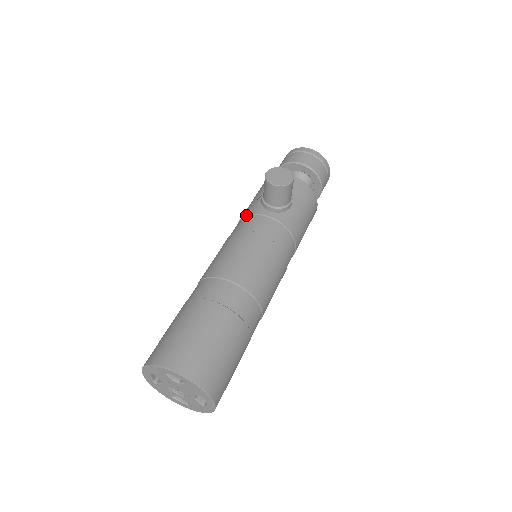
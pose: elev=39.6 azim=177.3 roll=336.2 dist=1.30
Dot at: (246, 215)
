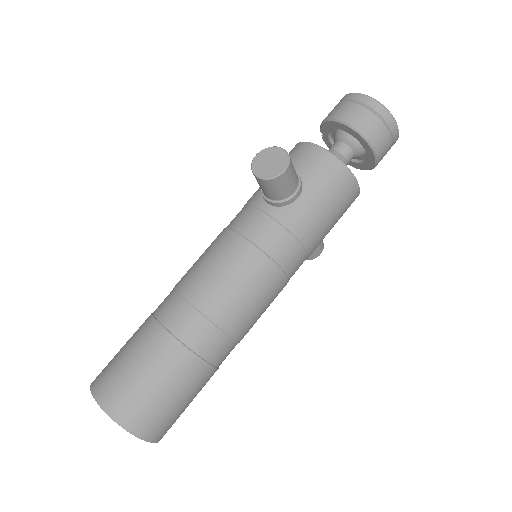
Dot at: (246, 204)
